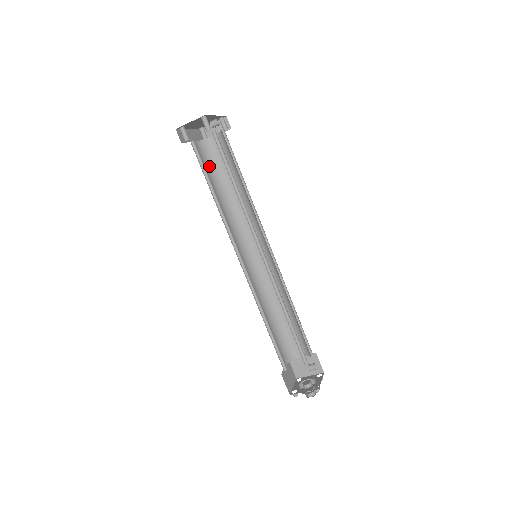
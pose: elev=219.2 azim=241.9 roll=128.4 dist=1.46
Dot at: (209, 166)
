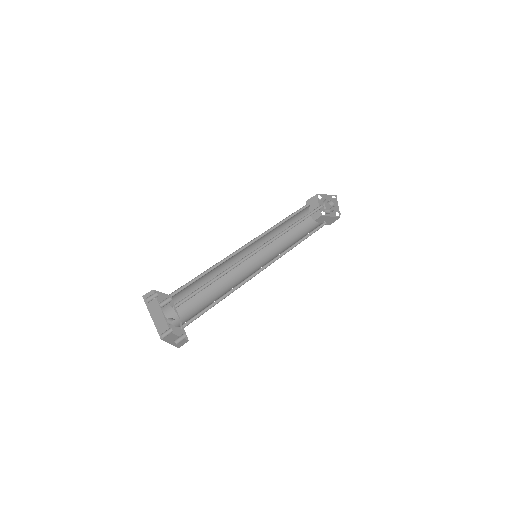
Dot at: (181, 293)
